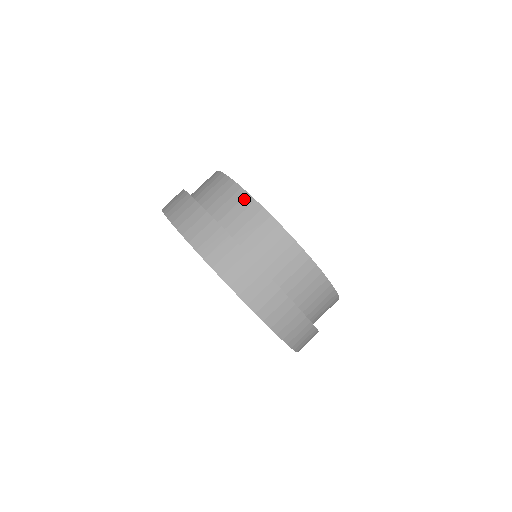
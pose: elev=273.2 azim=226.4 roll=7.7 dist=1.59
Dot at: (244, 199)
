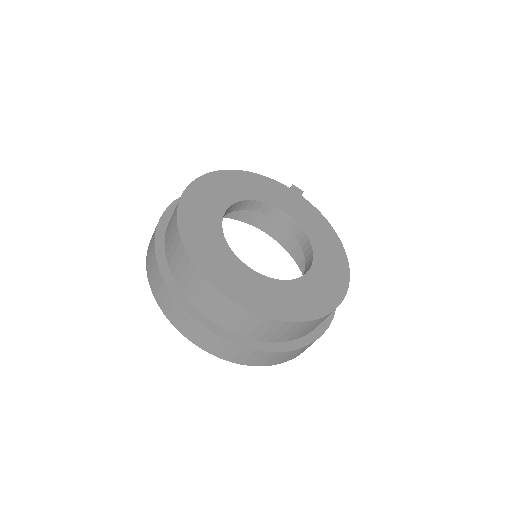
Dot at: (203, 283)
